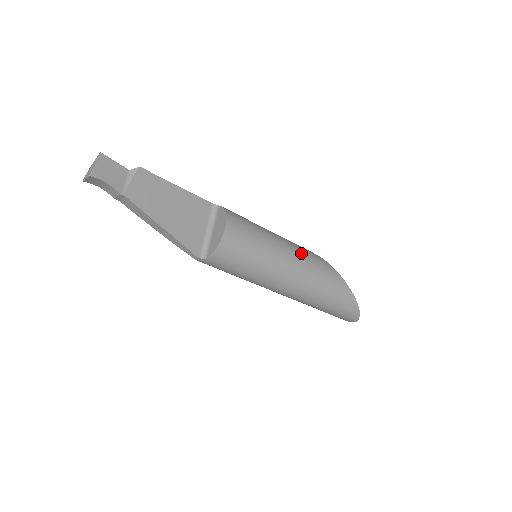
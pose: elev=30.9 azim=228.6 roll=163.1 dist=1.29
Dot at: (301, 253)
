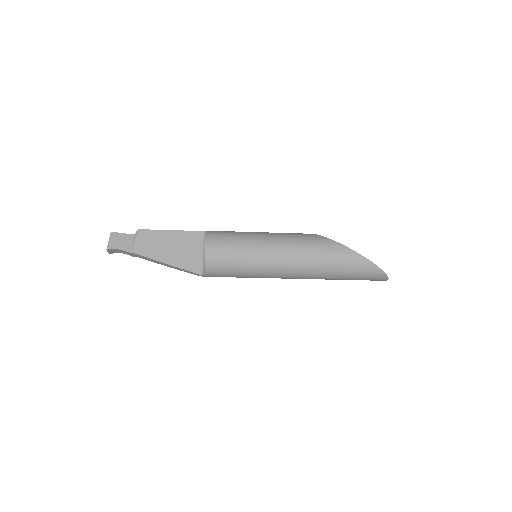
Dot at: (289, 240)
